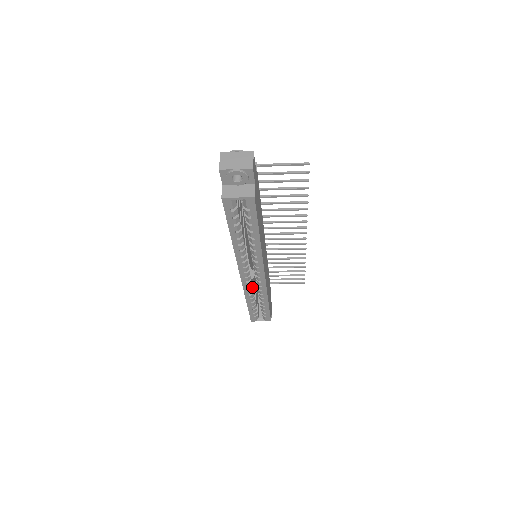
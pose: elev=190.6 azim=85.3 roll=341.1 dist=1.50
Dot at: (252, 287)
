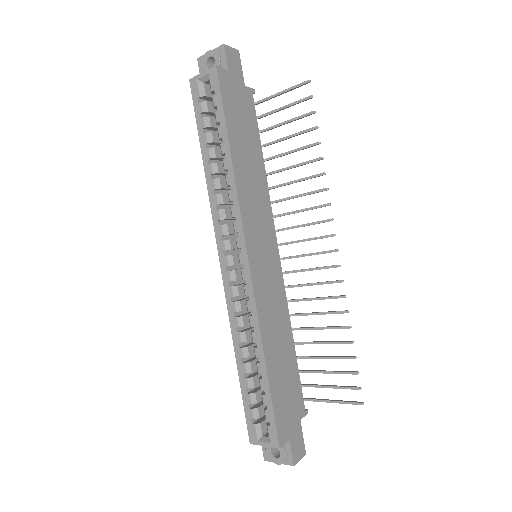
Dot at: (241, 309)
